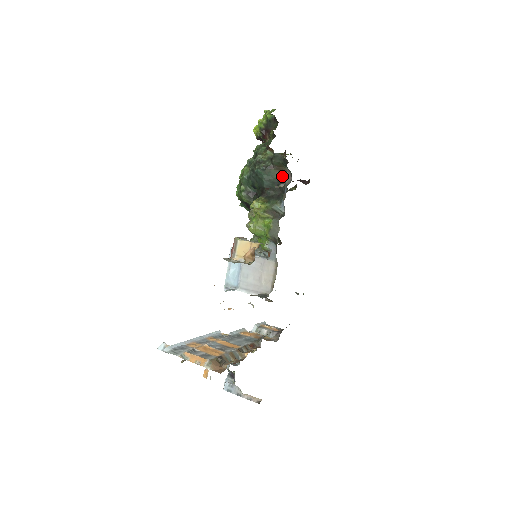
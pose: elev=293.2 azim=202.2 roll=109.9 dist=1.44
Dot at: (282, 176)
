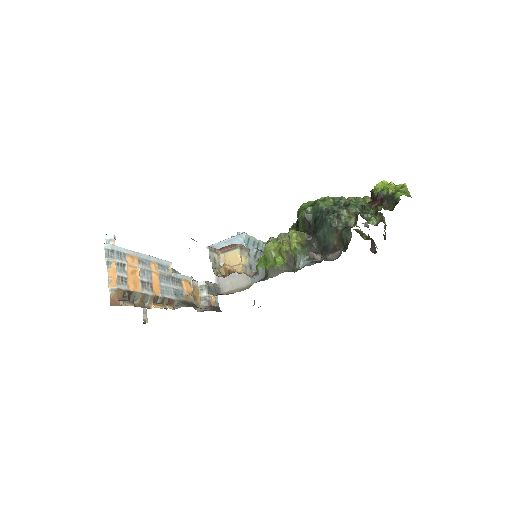
Dot at: (334, 247)
